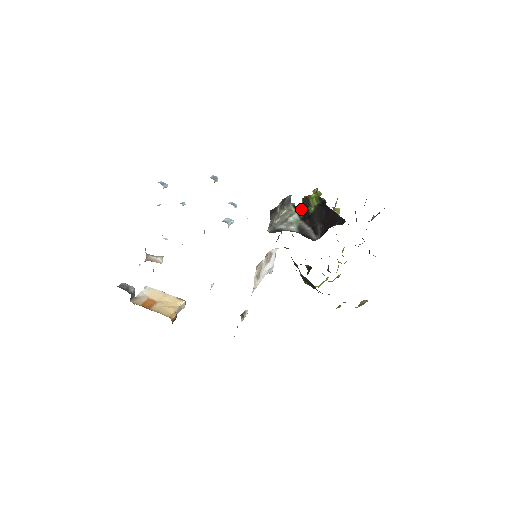
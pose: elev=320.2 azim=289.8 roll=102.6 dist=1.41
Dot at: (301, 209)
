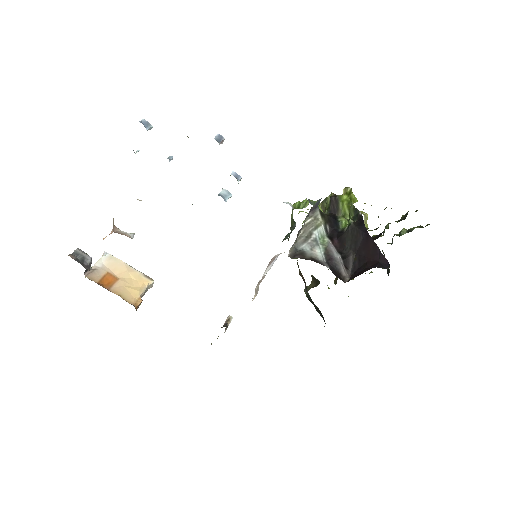
Dot at: (329, 219)
